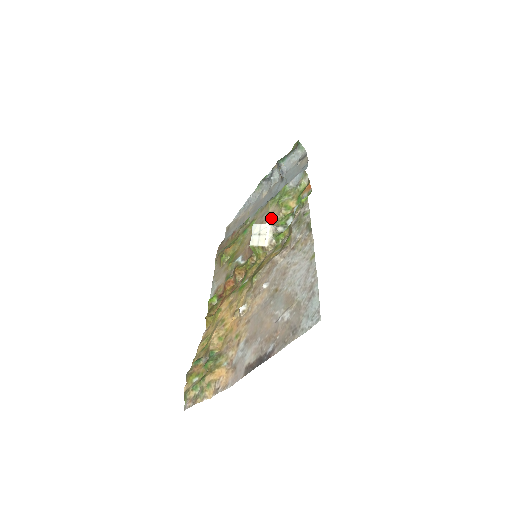
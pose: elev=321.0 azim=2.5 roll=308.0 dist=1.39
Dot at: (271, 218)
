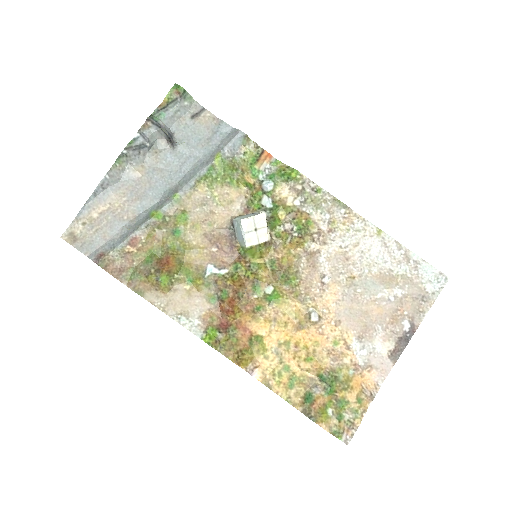
Dot at: (232, 204)
